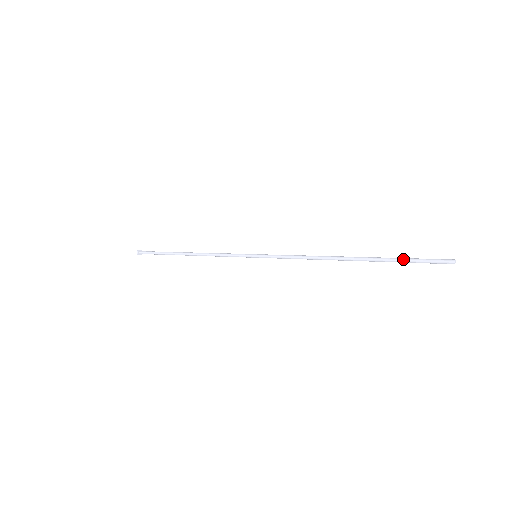
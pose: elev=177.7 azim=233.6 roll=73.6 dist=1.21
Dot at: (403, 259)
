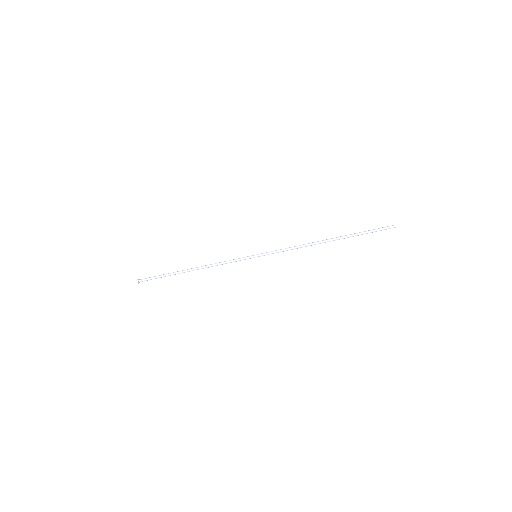
Dot at: (365, 232)
